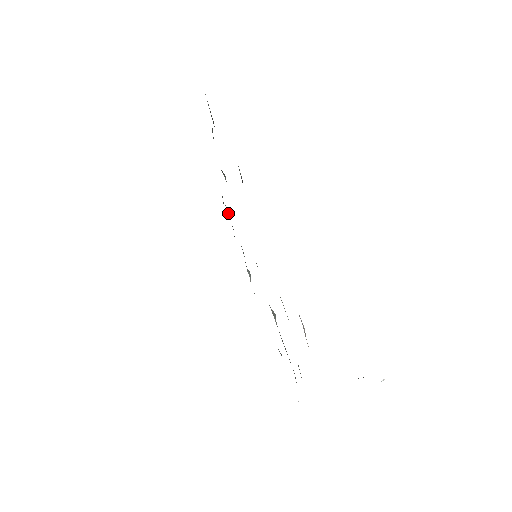
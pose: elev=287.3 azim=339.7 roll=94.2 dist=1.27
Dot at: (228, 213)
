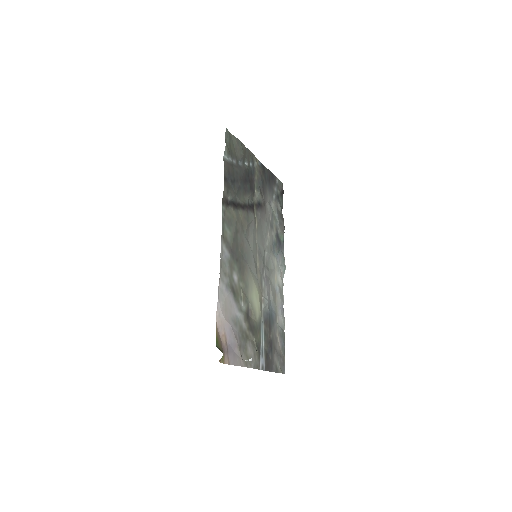
Dot at: (277, 219)
